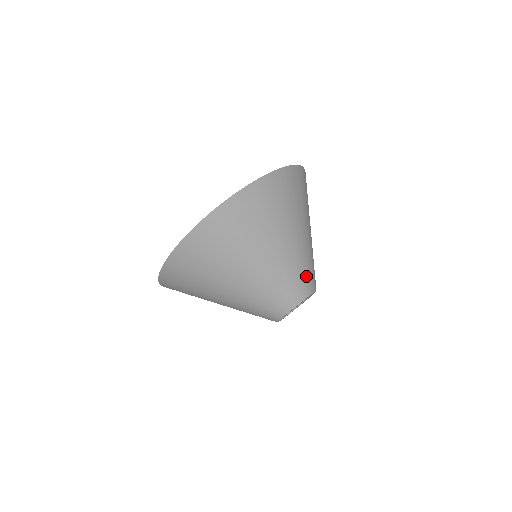
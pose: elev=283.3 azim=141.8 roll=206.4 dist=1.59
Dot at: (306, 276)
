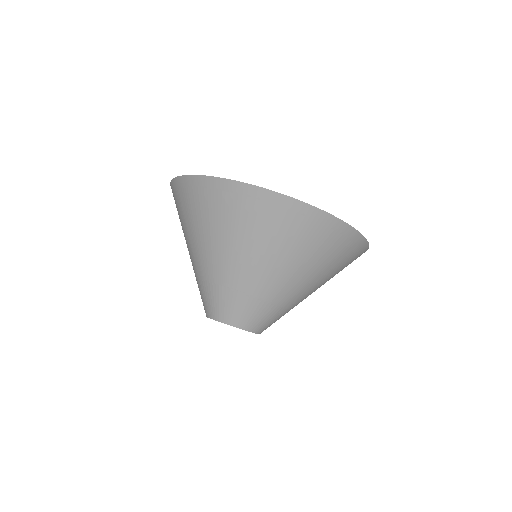
Dot at: (222, 302)
